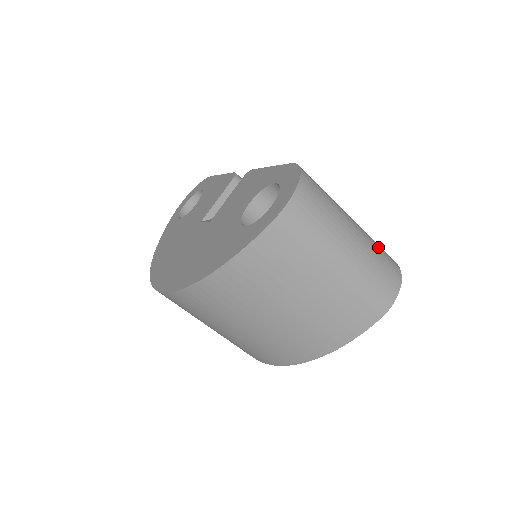
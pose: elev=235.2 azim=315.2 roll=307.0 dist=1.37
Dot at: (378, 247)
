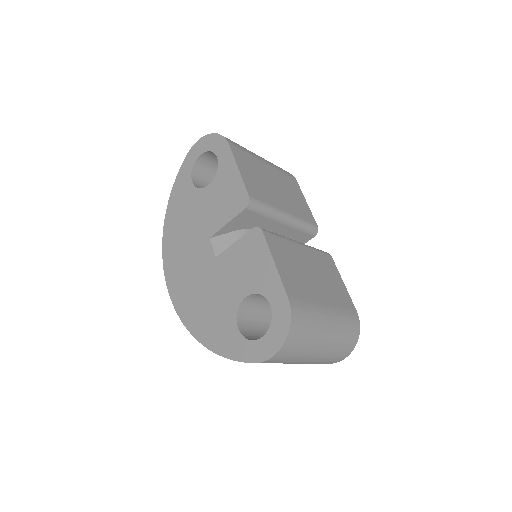
Dot at: (345, 334)
